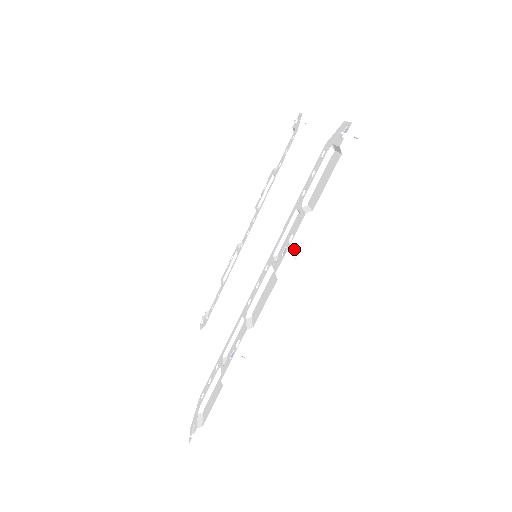
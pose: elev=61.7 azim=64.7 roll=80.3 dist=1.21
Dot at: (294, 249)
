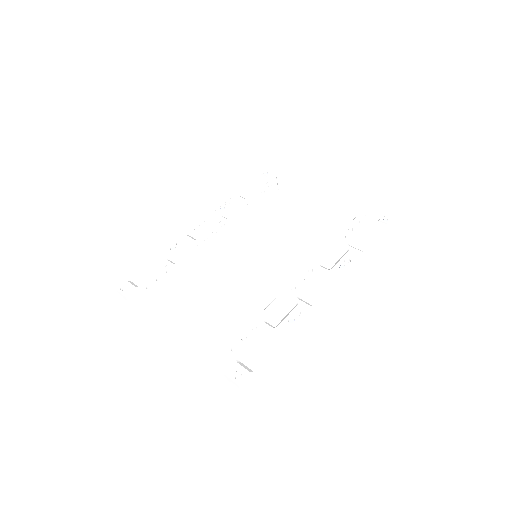
Dot at: (349, 268)
